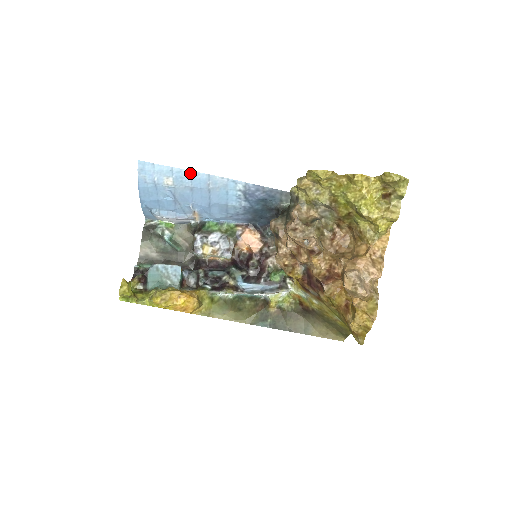
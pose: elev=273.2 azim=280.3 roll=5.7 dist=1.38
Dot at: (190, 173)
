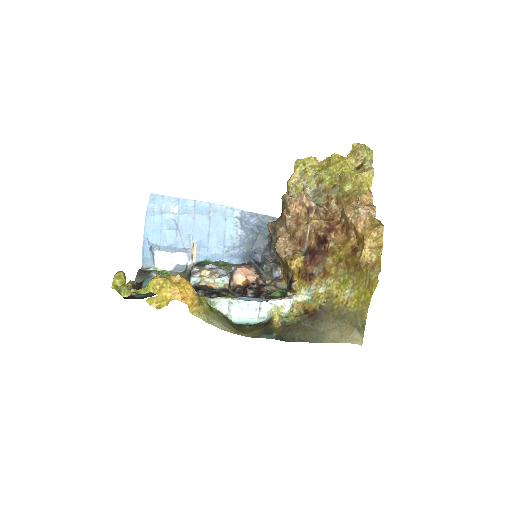
Dot at: (194, 202)
